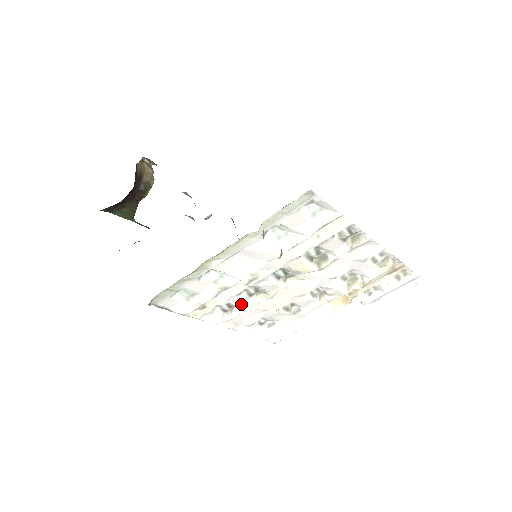
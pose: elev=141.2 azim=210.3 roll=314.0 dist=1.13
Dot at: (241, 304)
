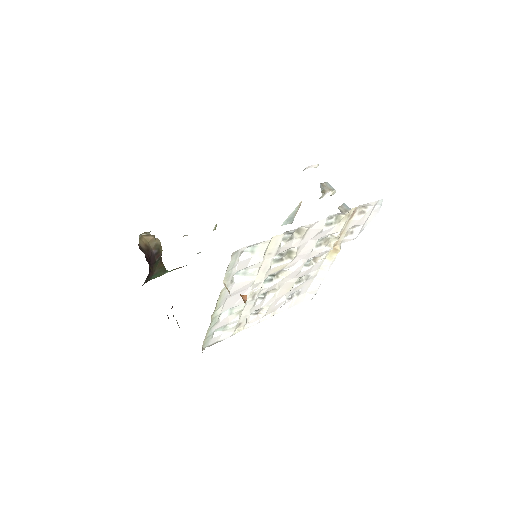
Dot at: (262, 305)
